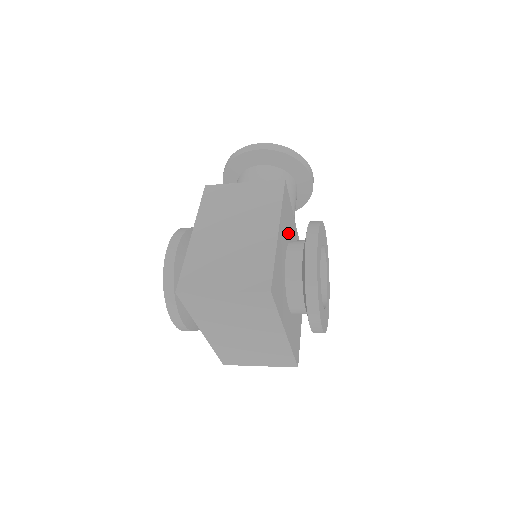
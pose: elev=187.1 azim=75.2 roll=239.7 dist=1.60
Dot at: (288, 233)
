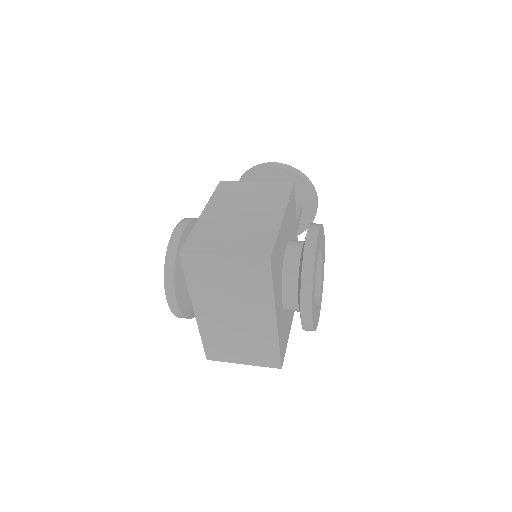
Dot at: (290, 232)
